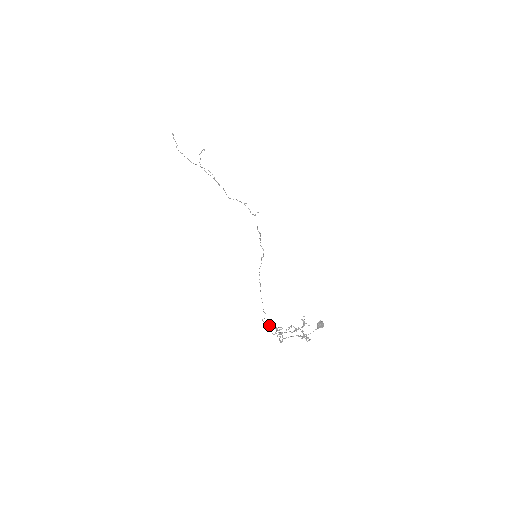
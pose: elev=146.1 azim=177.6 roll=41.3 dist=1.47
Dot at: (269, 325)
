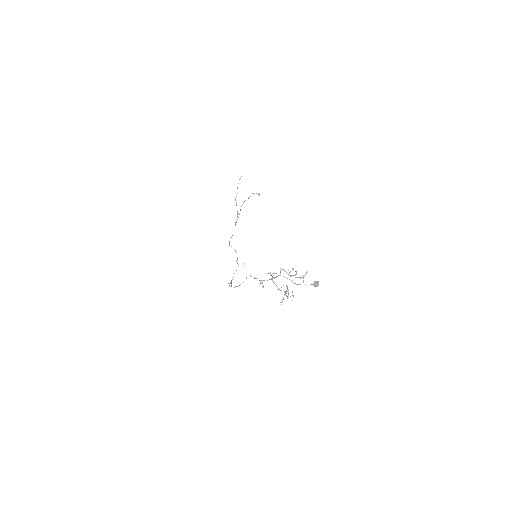
Dot at: occluded
